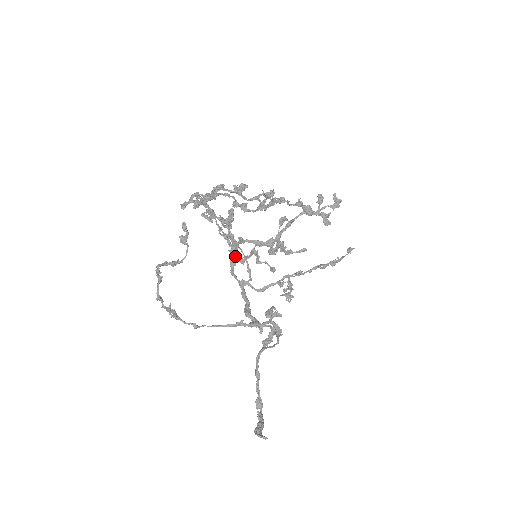
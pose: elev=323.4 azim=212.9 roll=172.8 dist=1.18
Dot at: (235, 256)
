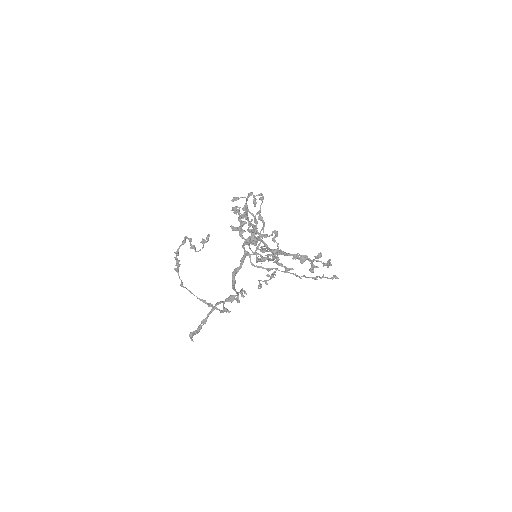
Dot at: occluded
